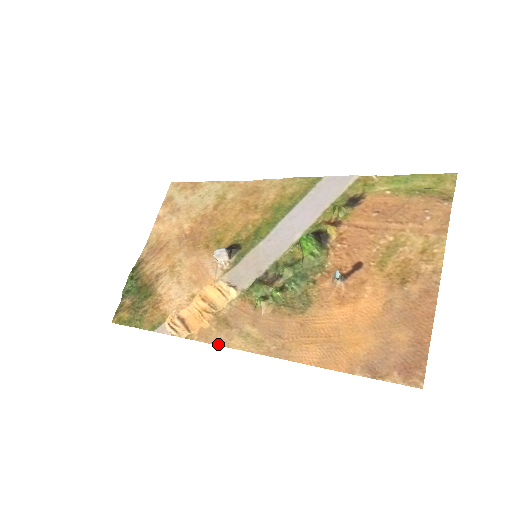
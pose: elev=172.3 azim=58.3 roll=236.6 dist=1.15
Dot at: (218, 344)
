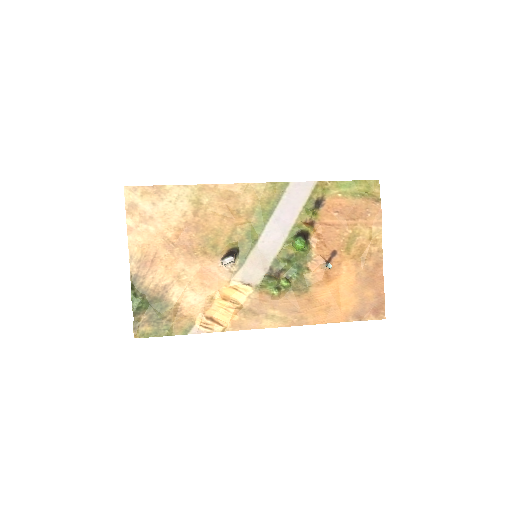
Dot at: (252, 328)
